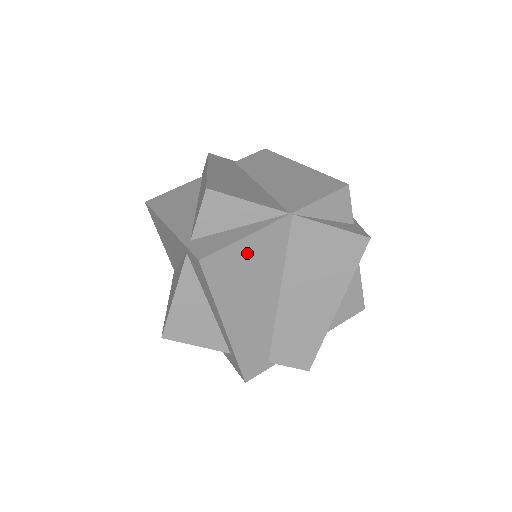
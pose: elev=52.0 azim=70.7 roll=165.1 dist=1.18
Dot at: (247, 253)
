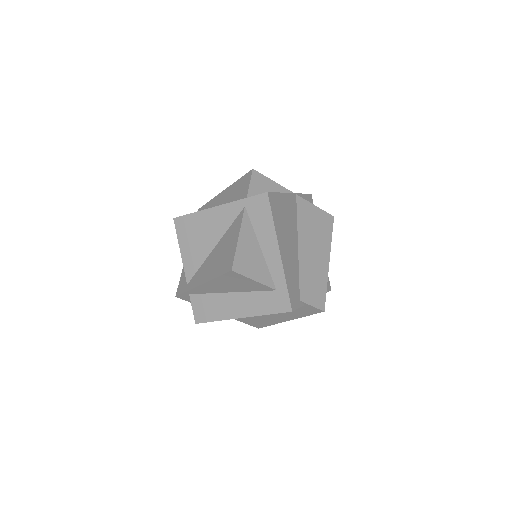
Dot at: (283, 204)
